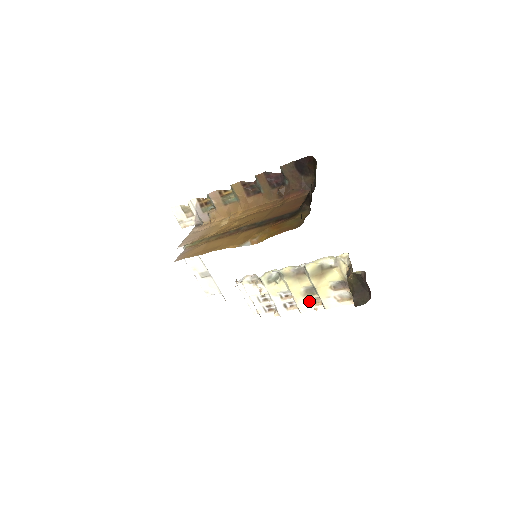
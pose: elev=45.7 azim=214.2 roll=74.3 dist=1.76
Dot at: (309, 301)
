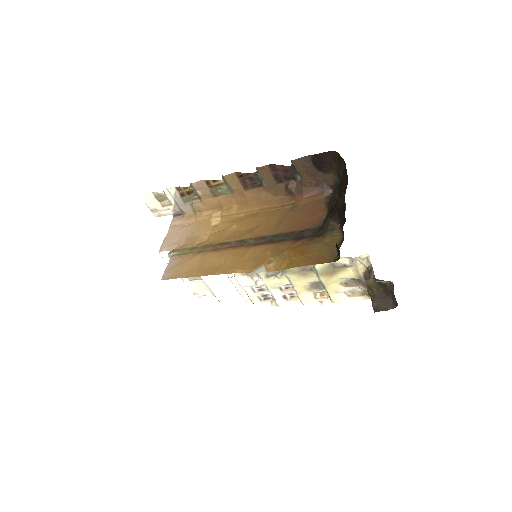
Dot at: (314, 294)
